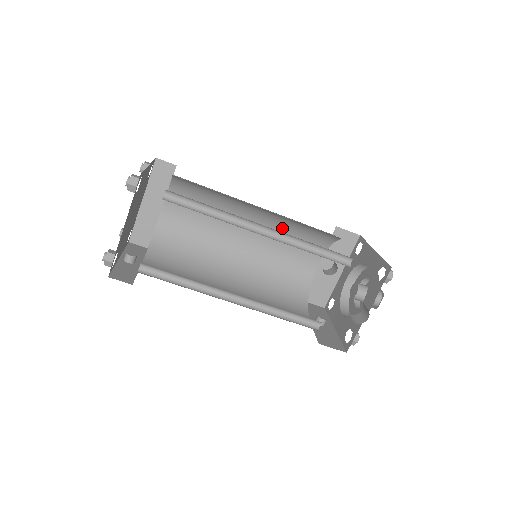
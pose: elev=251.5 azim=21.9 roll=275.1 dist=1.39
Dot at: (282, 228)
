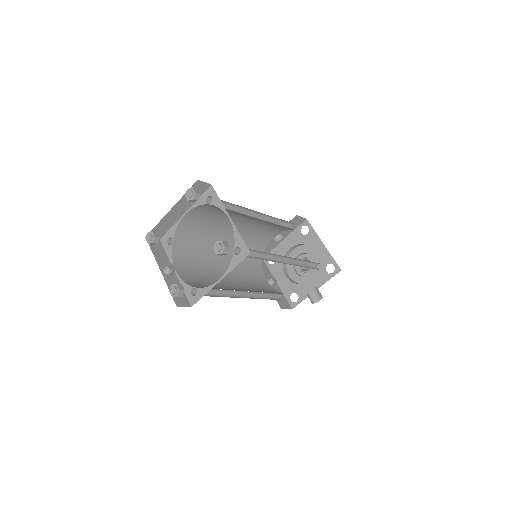
Dot at: (267, 223)
